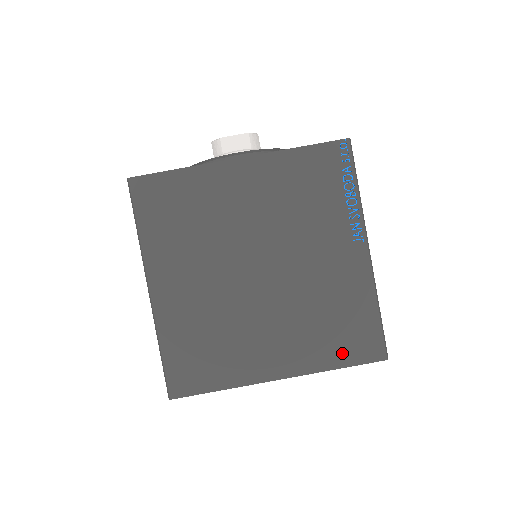
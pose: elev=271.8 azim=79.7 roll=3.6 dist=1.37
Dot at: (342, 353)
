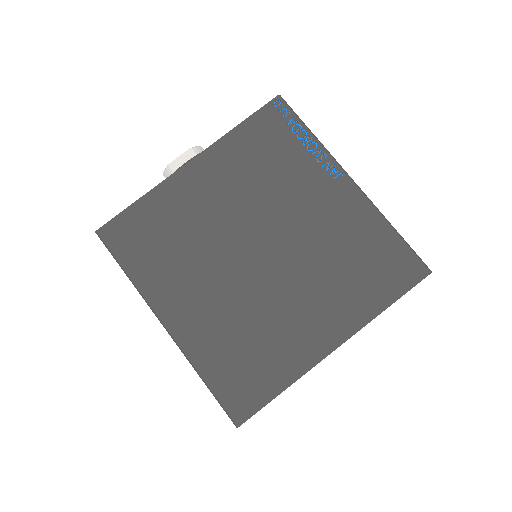
Dot at: (383, 289)
